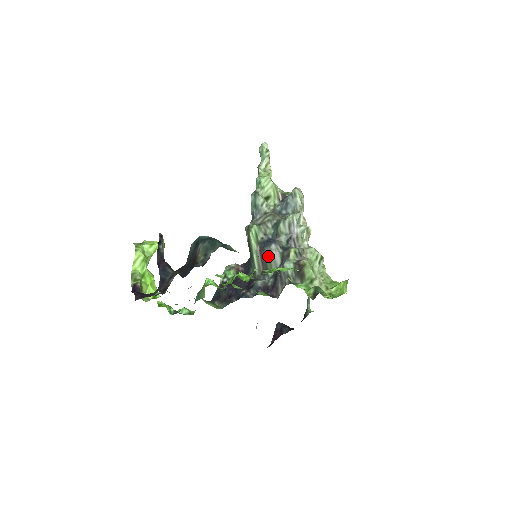
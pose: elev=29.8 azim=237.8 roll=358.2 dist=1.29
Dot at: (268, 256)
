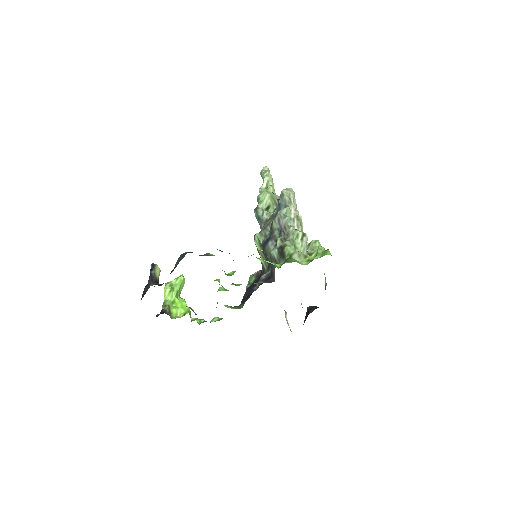
Dot at: (268, 252)
